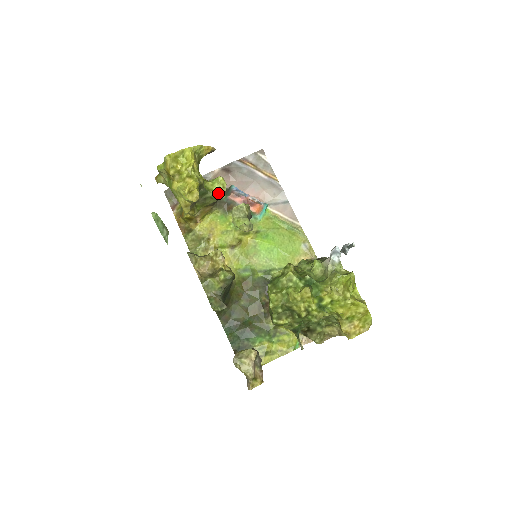
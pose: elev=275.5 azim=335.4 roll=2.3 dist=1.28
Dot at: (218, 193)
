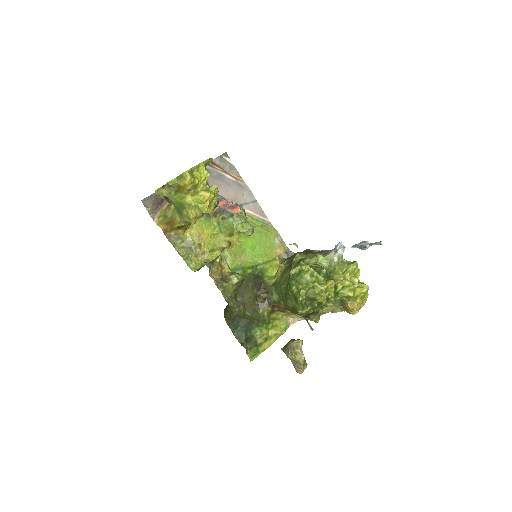
Dot at: (217, 201)
